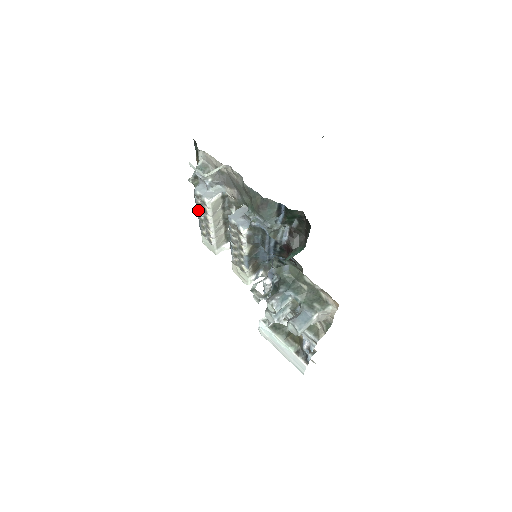
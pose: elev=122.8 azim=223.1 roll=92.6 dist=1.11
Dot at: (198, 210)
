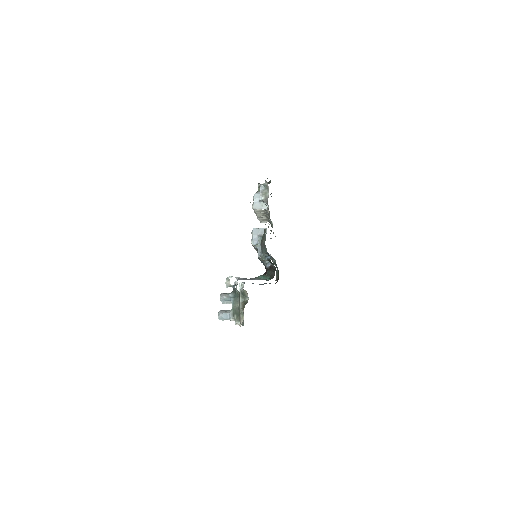
Dot at: occluded
